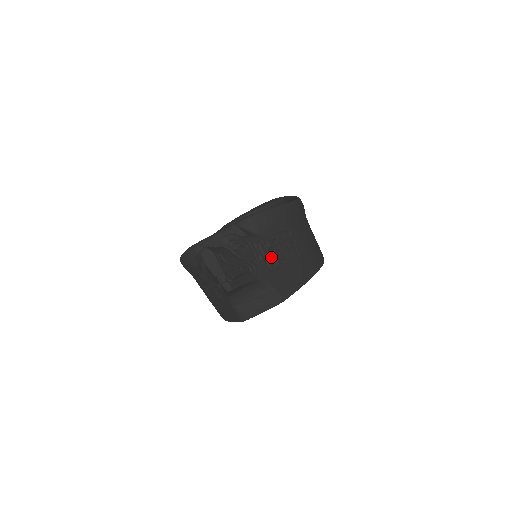
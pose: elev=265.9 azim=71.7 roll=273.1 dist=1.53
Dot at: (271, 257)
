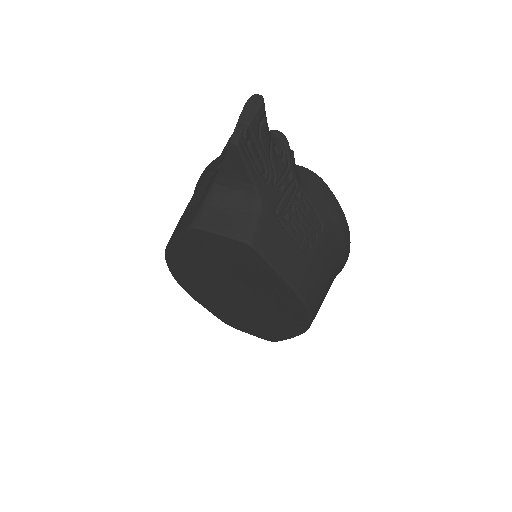
Dot at: (288, 207)
